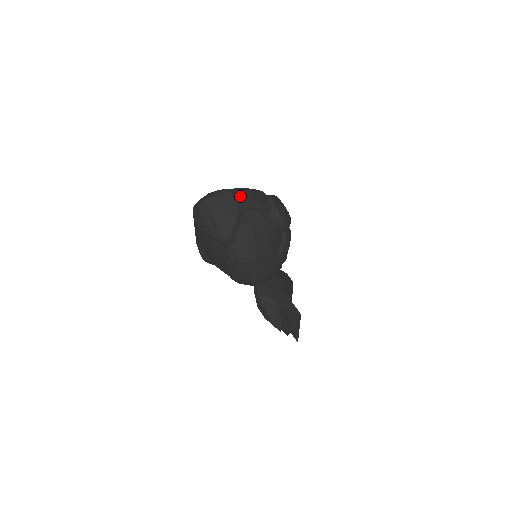
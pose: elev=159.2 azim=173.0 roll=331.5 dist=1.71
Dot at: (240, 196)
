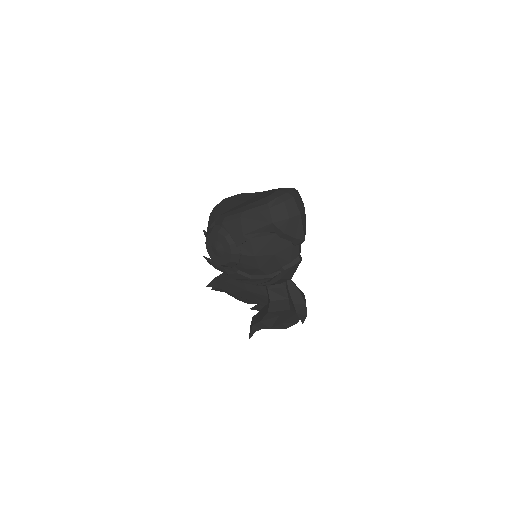
Dot at: occluded
